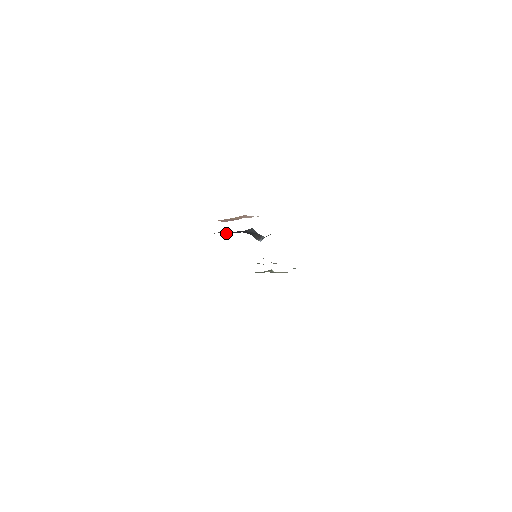
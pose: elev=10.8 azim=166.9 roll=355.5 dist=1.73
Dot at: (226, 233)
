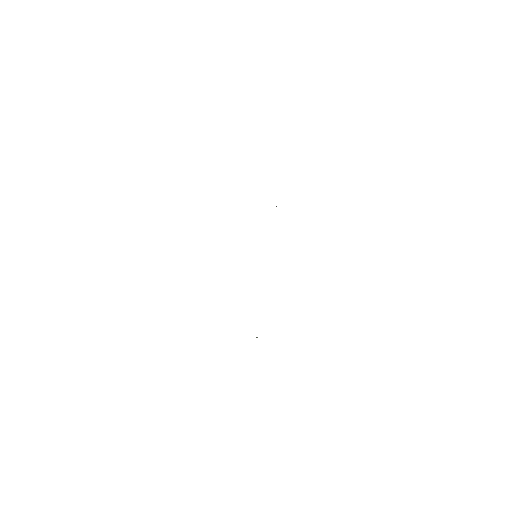
Dot at: occluded
